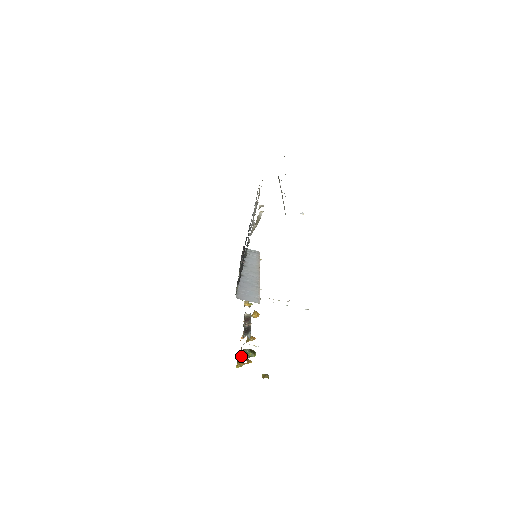
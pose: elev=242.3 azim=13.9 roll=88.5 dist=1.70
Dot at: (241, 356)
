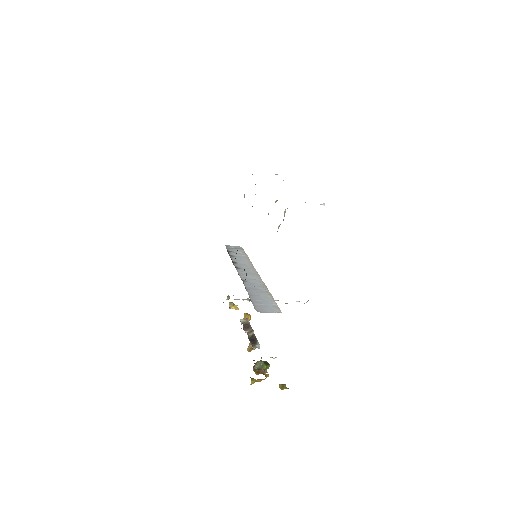
Dot at: (256, 371)
